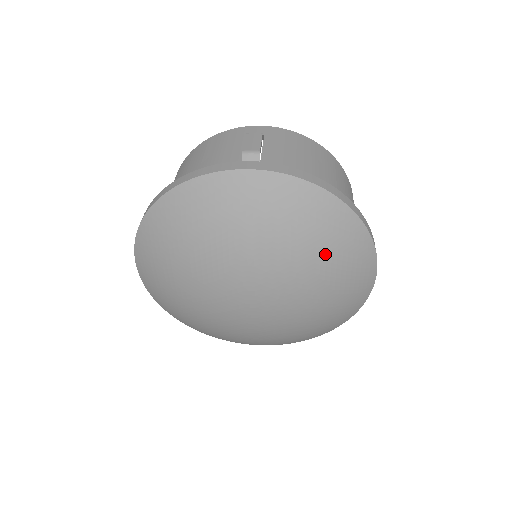
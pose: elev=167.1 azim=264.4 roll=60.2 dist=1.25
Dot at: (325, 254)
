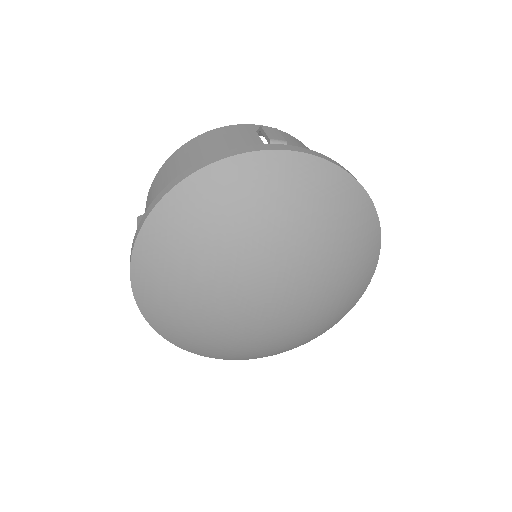
Dot at: (350, 245)
